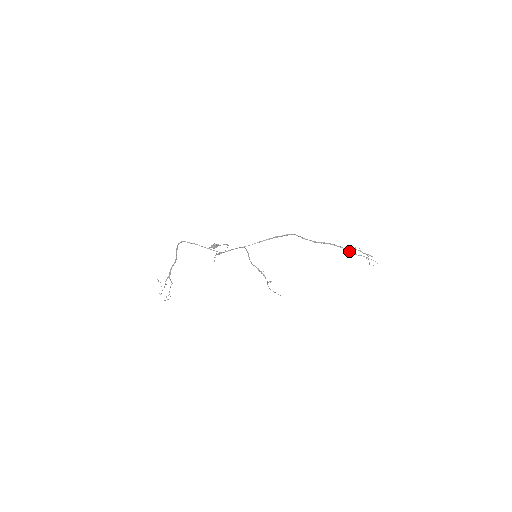
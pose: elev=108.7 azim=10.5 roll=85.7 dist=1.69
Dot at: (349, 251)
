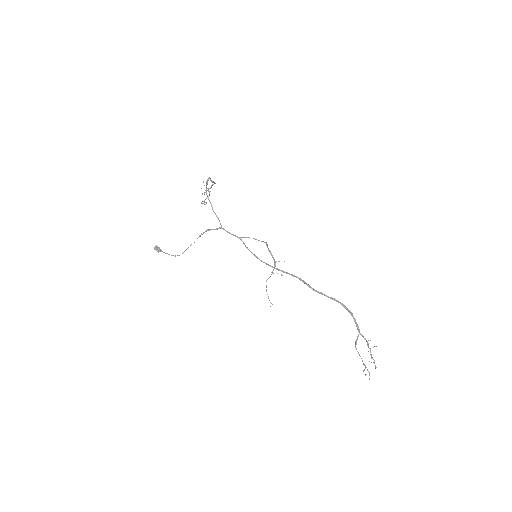
Dot at: (357, 339)
